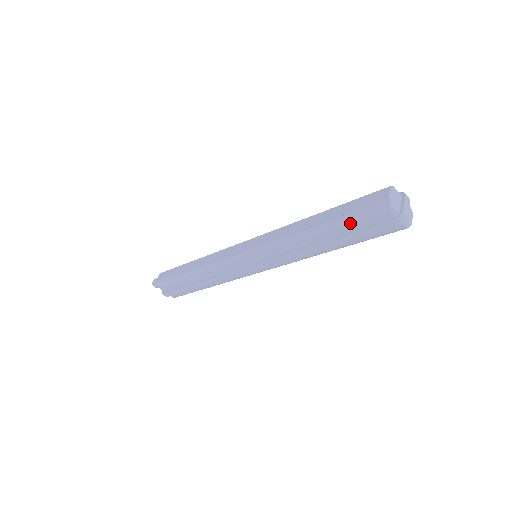
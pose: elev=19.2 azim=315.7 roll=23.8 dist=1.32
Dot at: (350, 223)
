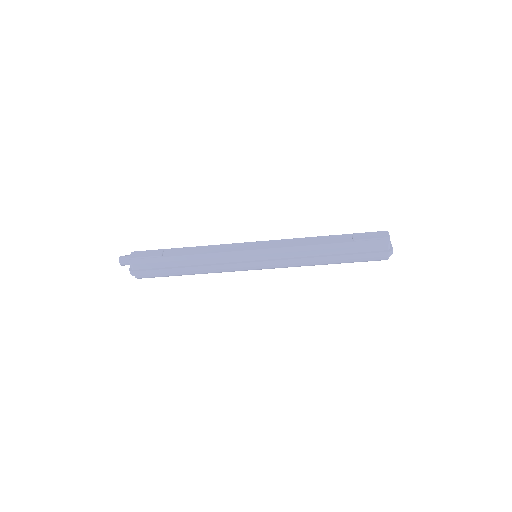
Dot at: (357, 247)
